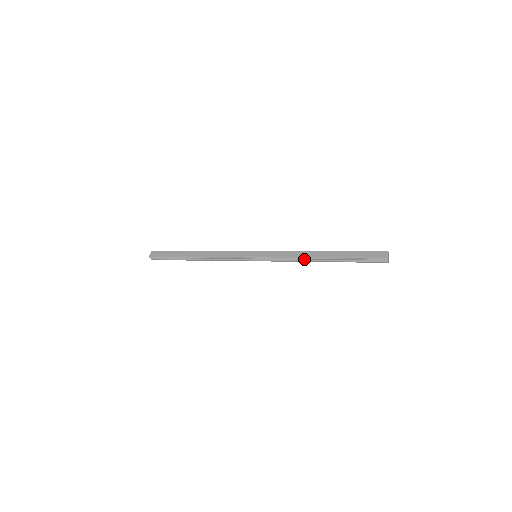
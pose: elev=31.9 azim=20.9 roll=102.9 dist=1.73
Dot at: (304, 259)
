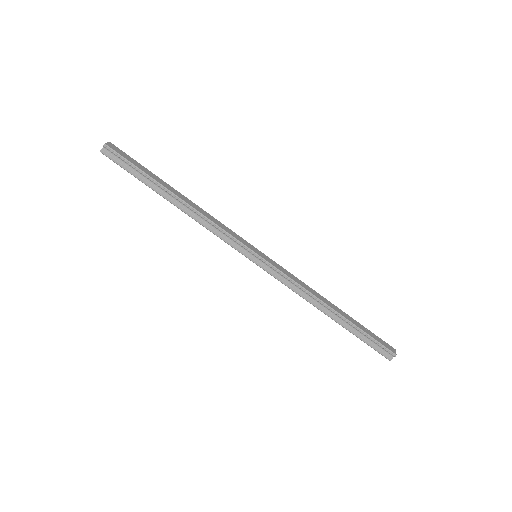
Dot at: (312, 298)
